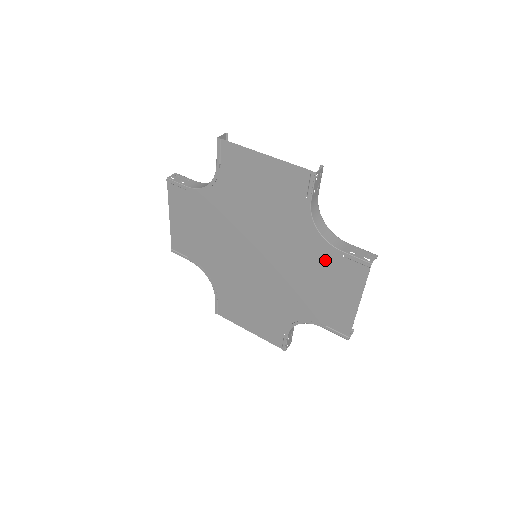
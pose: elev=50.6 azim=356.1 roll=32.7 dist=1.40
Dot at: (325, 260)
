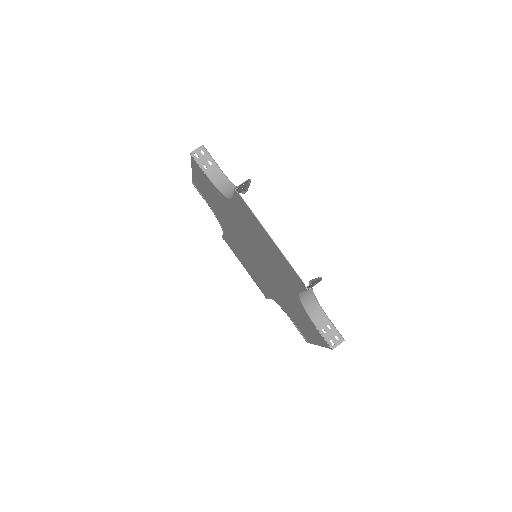
Dot at: (303, 314)
